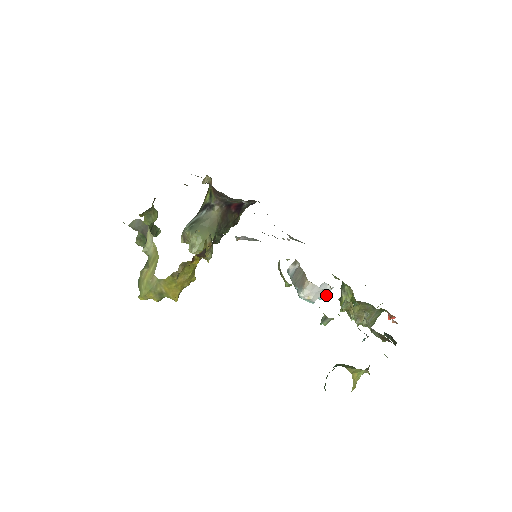
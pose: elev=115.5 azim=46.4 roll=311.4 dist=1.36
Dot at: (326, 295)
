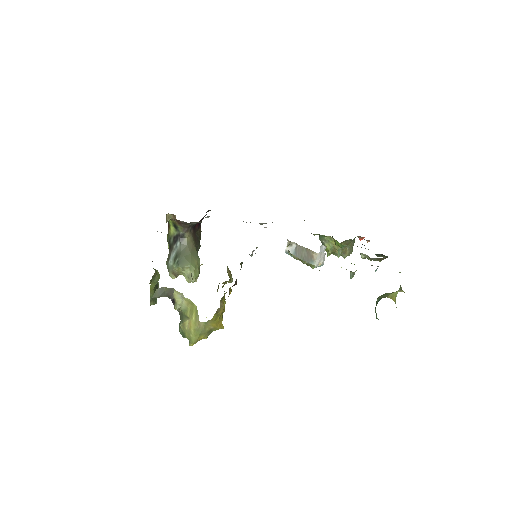
Dot at: occluded
